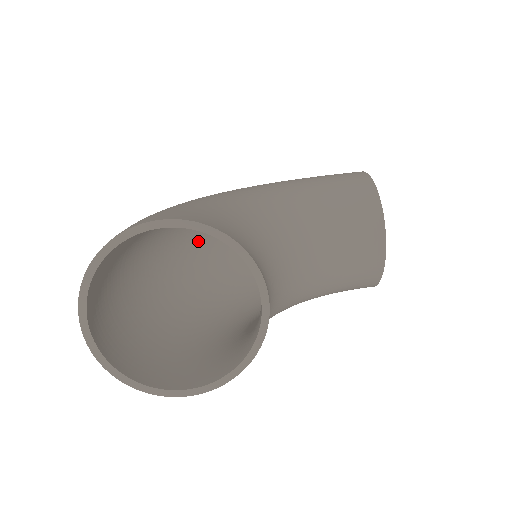
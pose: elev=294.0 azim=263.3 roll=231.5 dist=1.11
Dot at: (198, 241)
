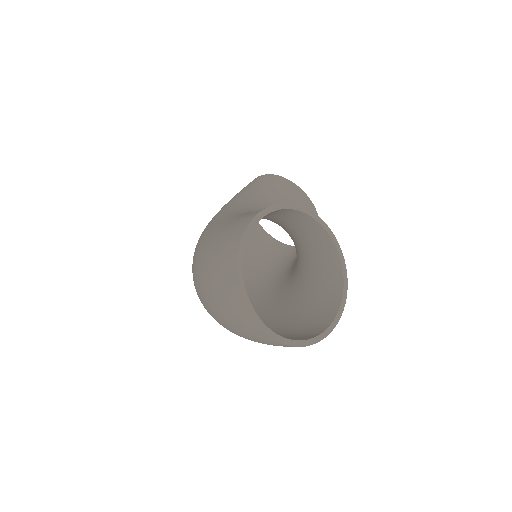
Dot at: occluded
